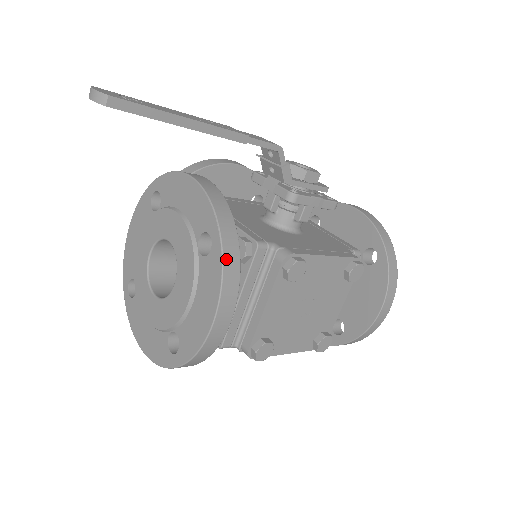
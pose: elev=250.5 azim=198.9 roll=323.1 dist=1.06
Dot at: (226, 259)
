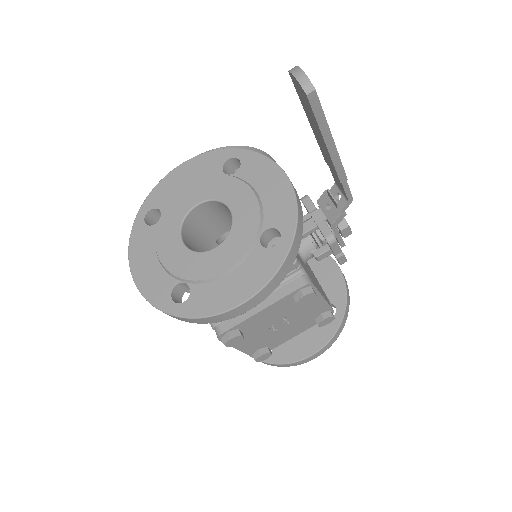
Dot at: (285, 263)
